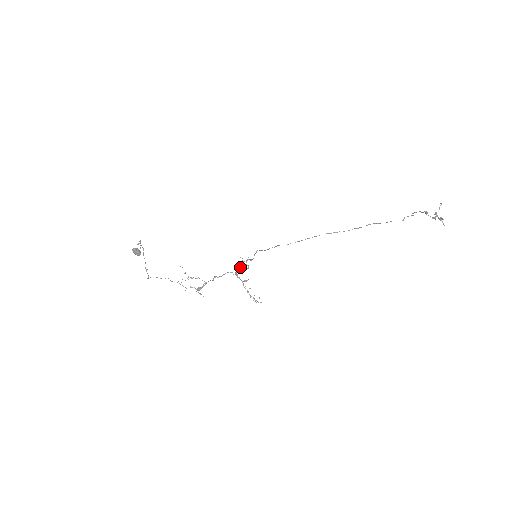
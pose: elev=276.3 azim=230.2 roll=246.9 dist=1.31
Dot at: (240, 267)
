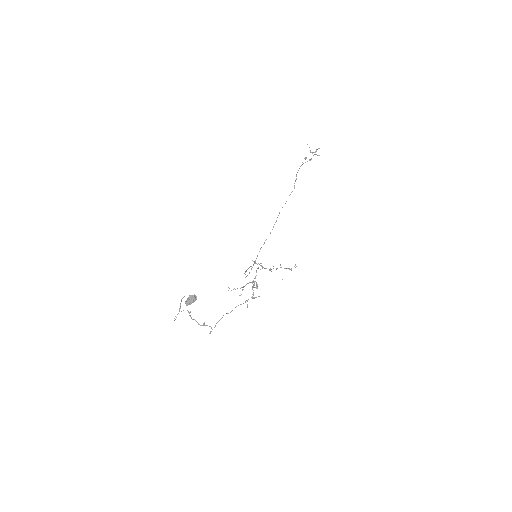
Dot at: (258, 263)
